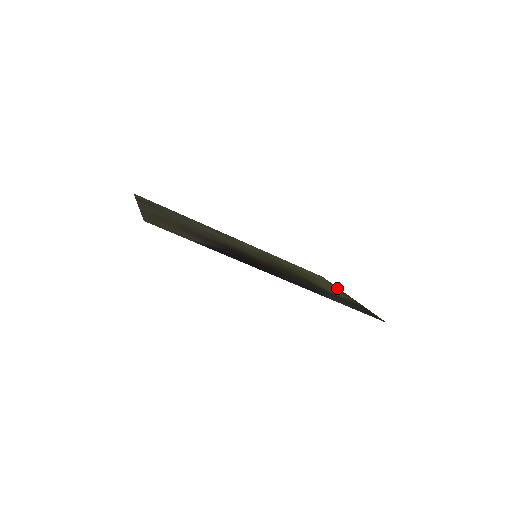
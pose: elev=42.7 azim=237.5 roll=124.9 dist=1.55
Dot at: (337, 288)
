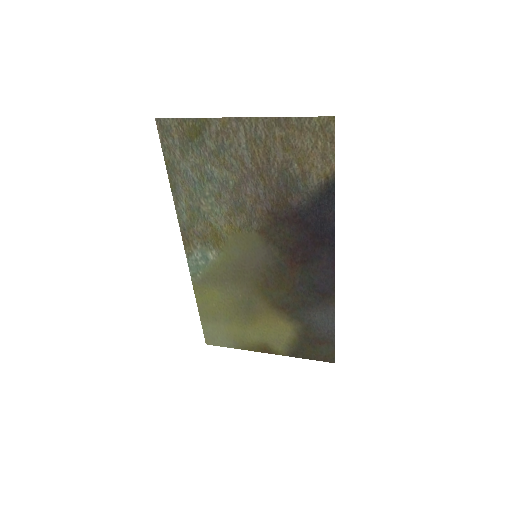
Dot at: (247, 346)
